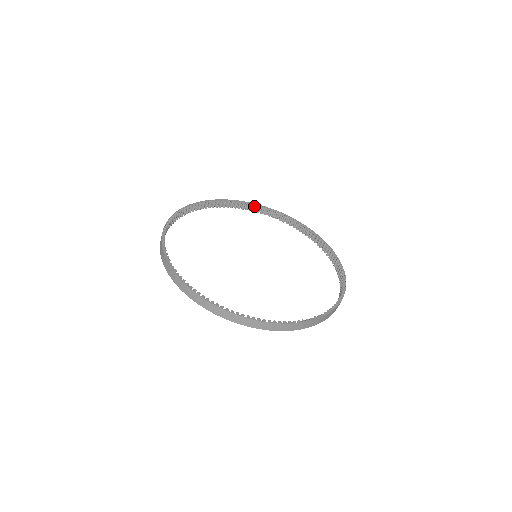
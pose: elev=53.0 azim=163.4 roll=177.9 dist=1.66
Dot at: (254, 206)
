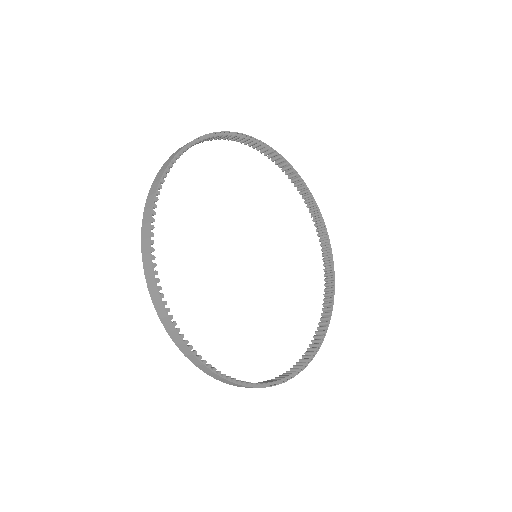
Dot at: (237, 136)
